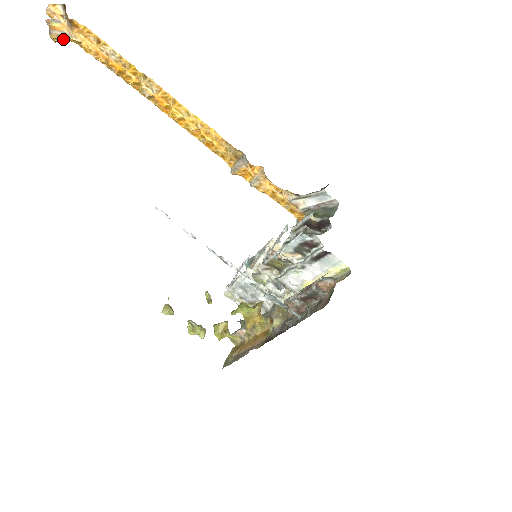
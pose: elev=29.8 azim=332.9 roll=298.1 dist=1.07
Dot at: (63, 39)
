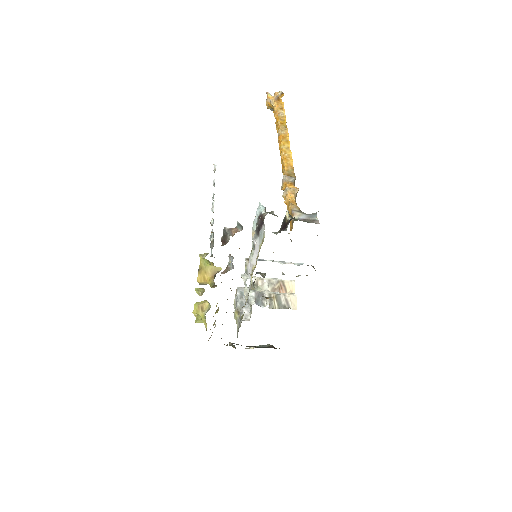
Dot at: (269, 105)
